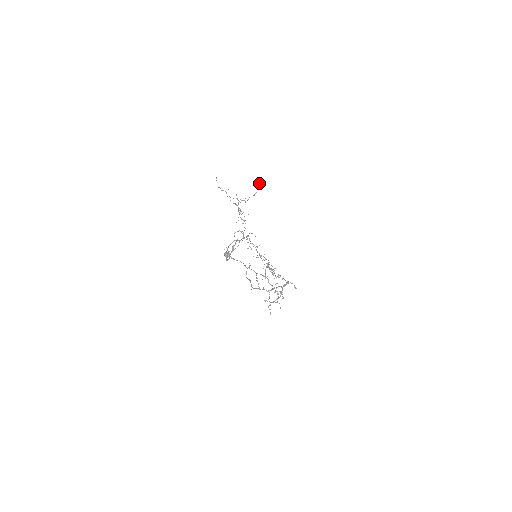
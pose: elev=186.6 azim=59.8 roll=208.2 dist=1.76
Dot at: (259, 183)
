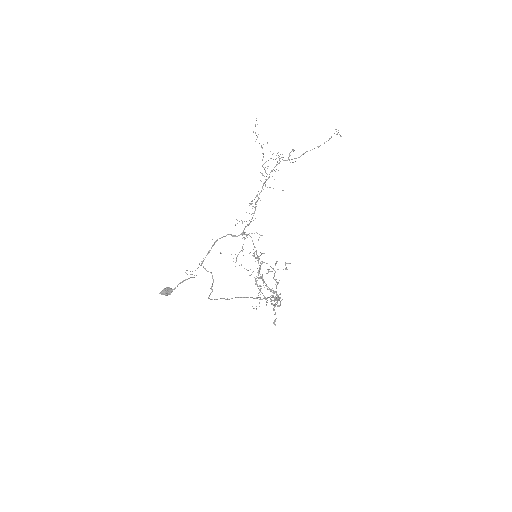
Dot at: occluded
